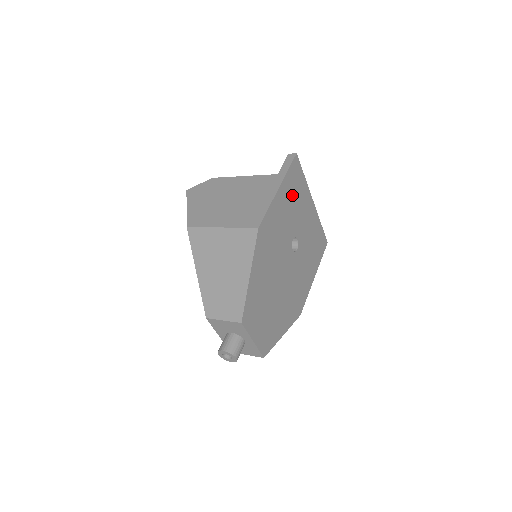
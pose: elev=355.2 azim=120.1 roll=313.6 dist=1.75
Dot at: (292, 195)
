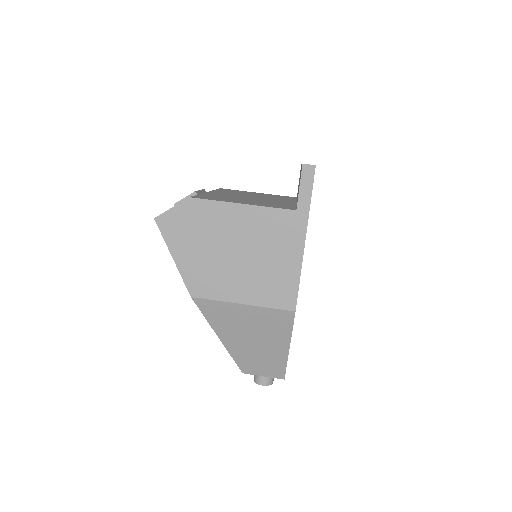
Dot at: occluded
